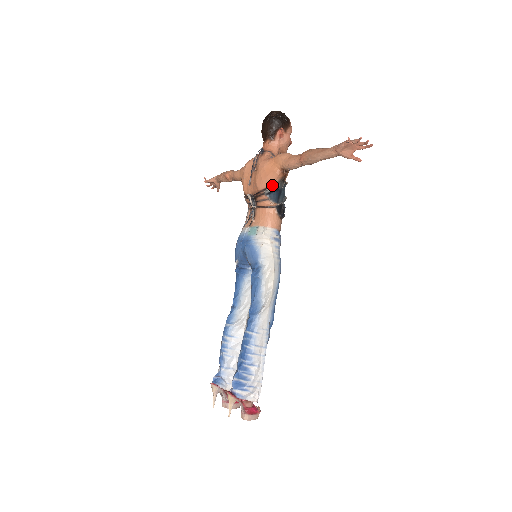
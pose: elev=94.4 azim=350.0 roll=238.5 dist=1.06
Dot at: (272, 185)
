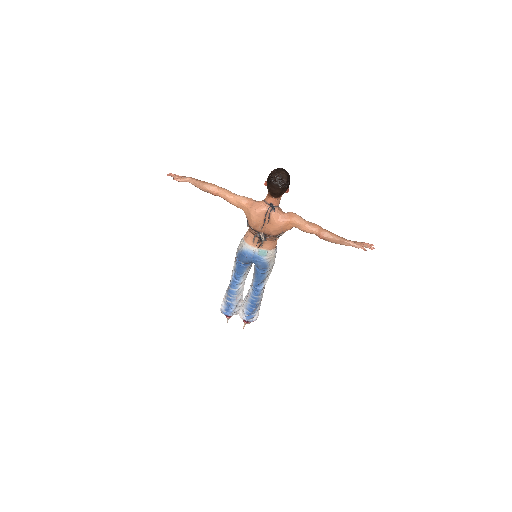
Dot at: occluded
